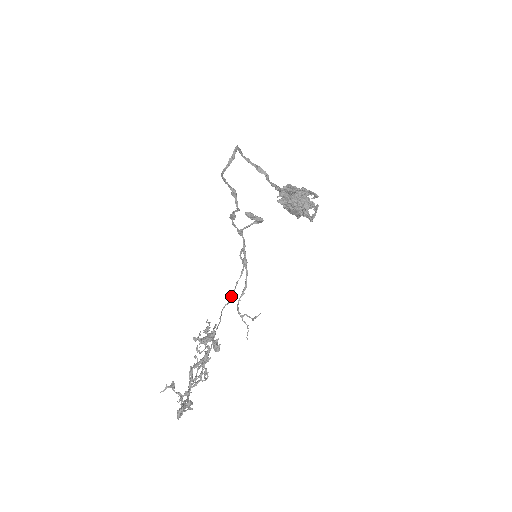
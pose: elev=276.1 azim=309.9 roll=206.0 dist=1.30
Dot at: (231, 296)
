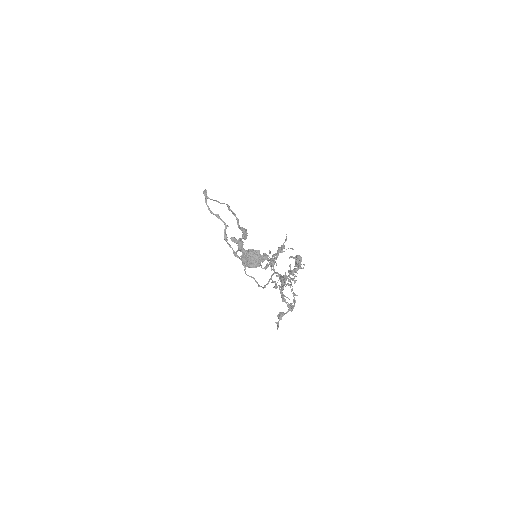
Dot at: (263, 288)
